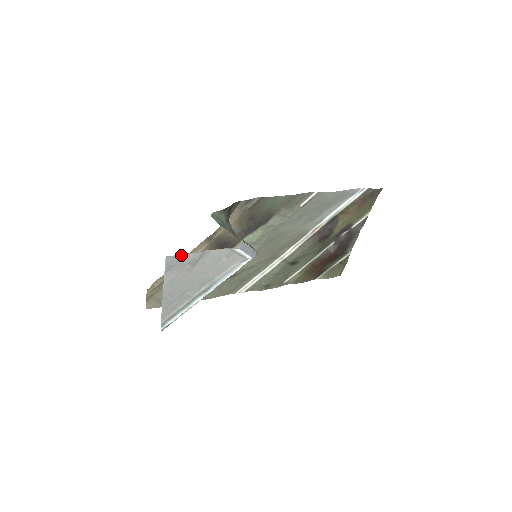
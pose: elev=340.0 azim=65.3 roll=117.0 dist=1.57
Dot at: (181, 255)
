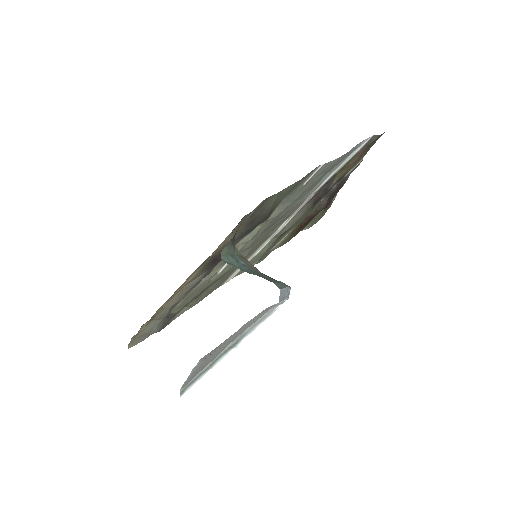
Dot at: (216, 347)
